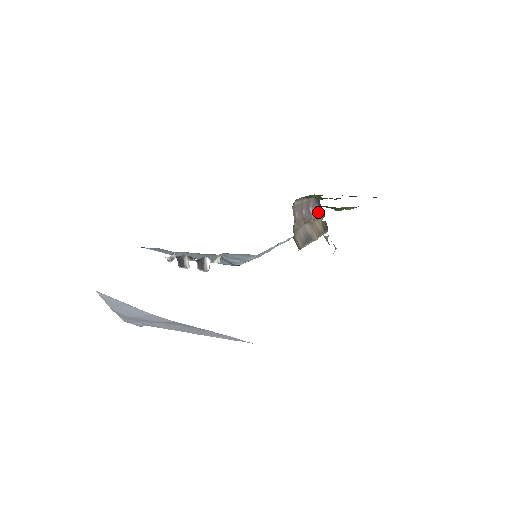
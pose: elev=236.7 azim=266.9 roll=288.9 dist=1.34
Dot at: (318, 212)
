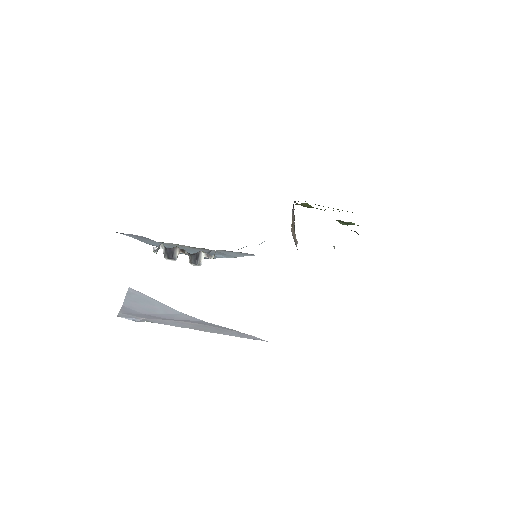
Dot at: (292, 216)
